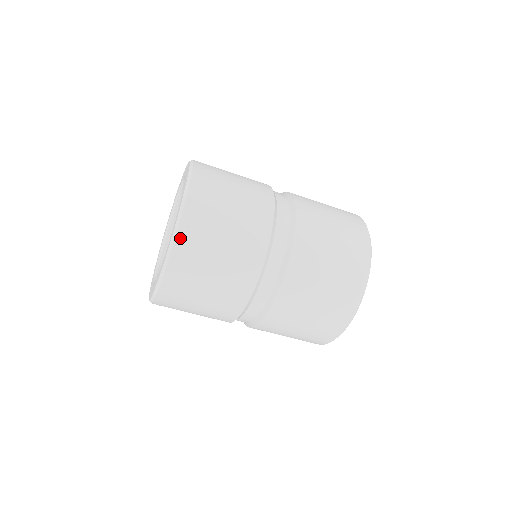
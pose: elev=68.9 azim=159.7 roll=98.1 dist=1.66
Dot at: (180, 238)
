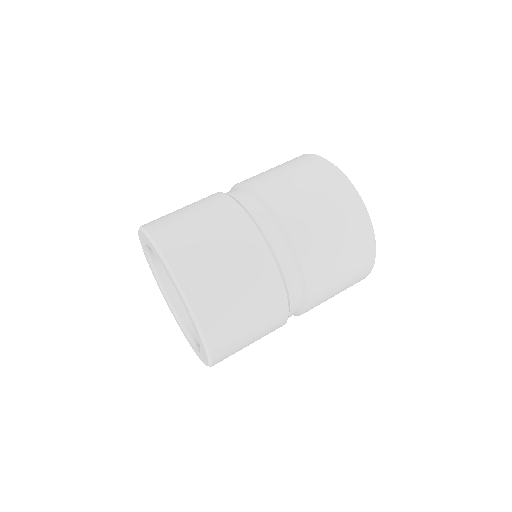
Dot at: (215, 353)
